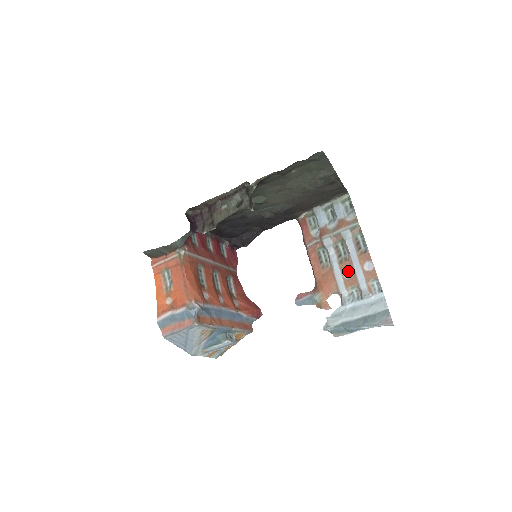
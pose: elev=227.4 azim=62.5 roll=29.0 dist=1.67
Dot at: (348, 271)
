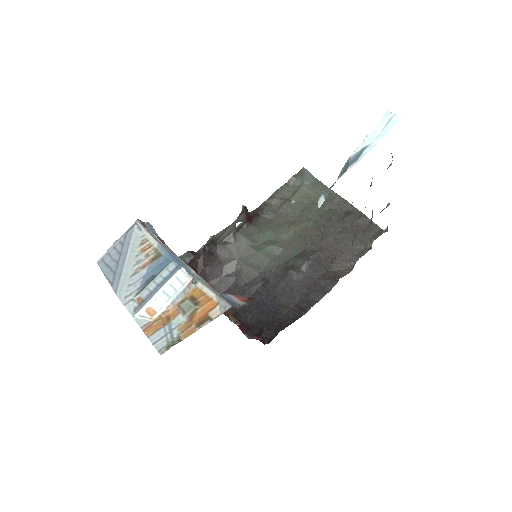
Dot at: occluded
